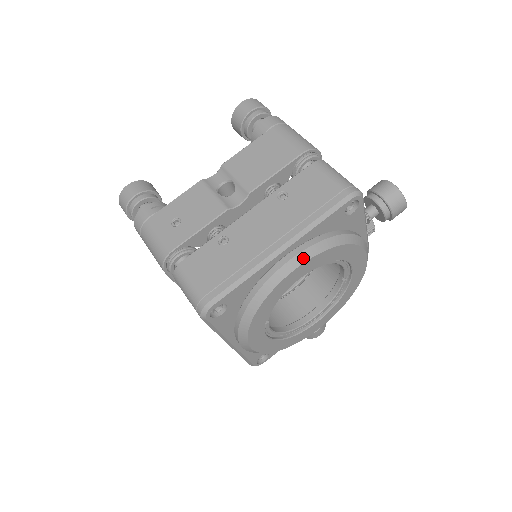
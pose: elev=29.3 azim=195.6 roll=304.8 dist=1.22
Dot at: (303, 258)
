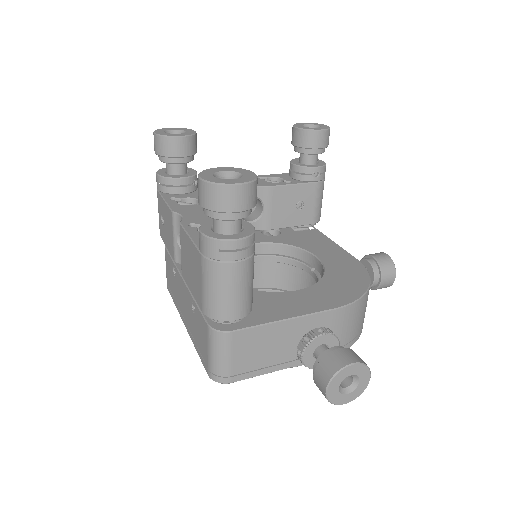
Dot at: occluded
